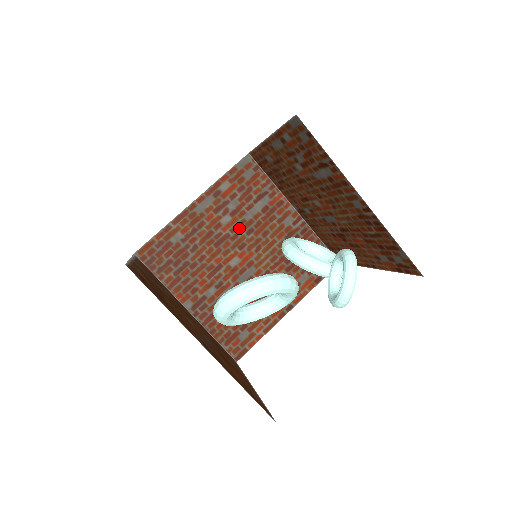
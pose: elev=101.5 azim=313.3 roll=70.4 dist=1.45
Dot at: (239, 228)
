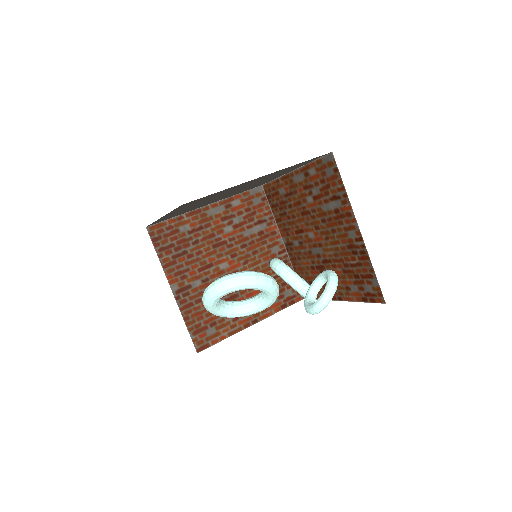
Dot at: (236, 240)
